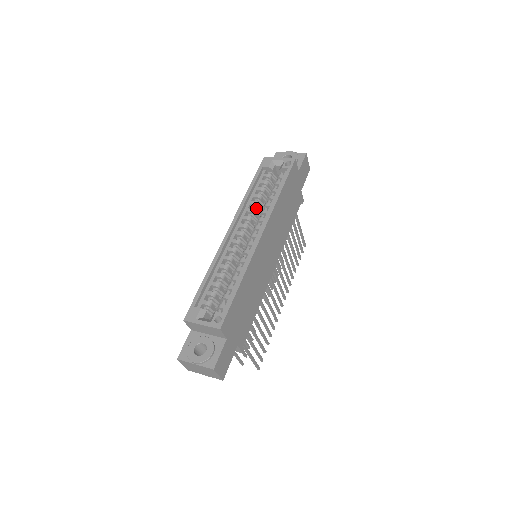
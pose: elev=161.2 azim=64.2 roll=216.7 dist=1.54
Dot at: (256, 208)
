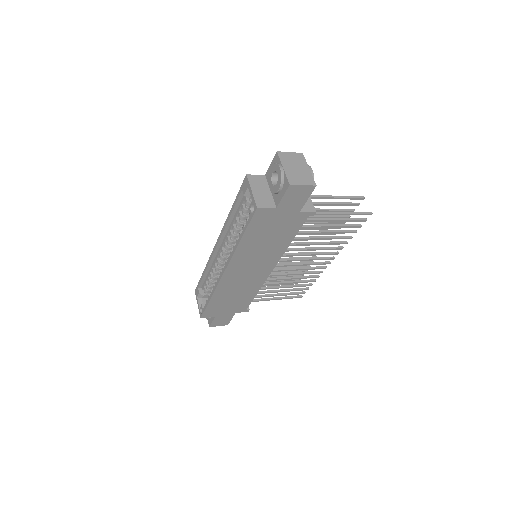
Dot at: (236, 233)
